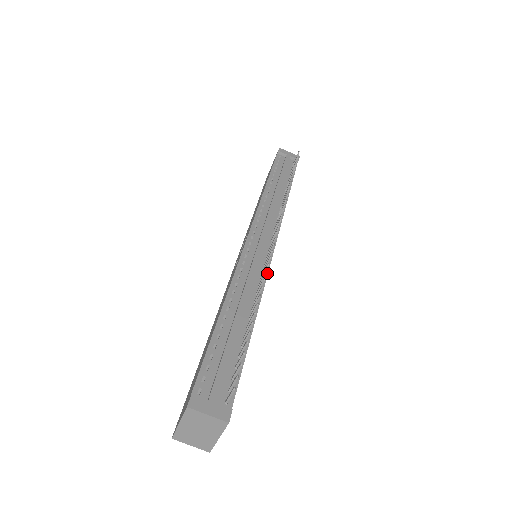
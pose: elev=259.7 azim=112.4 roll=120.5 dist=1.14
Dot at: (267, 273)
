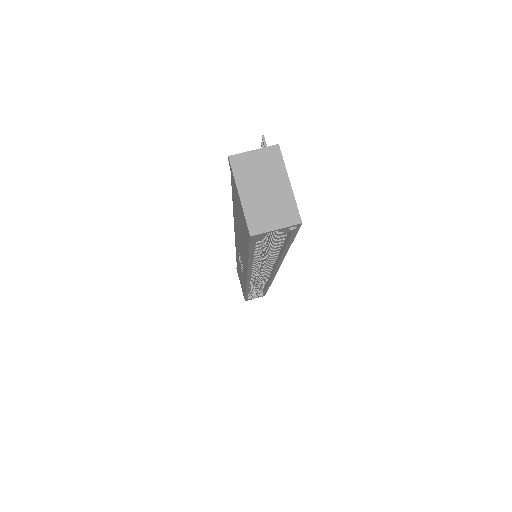
Dot at: occluded
